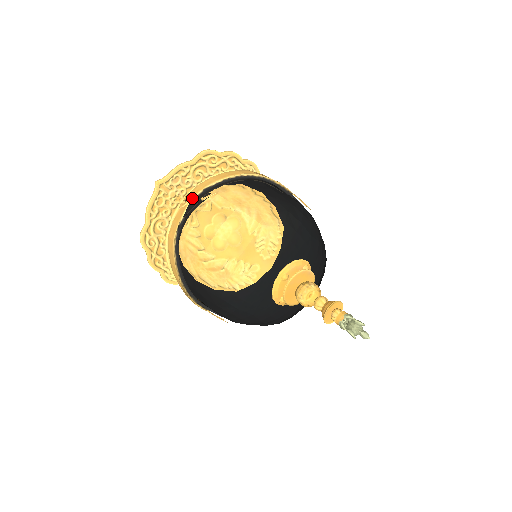
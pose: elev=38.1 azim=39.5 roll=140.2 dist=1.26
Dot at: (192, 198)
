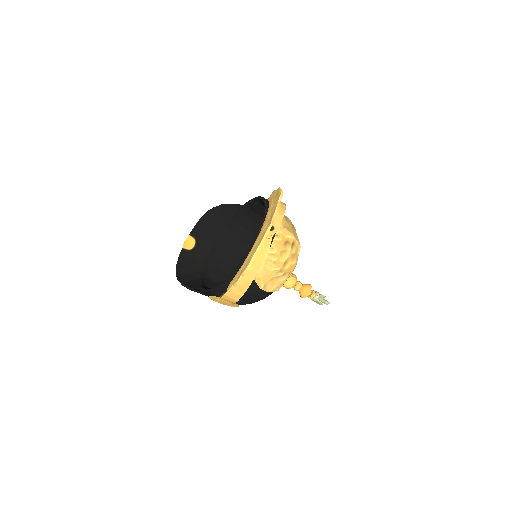
Dot at: occluded
